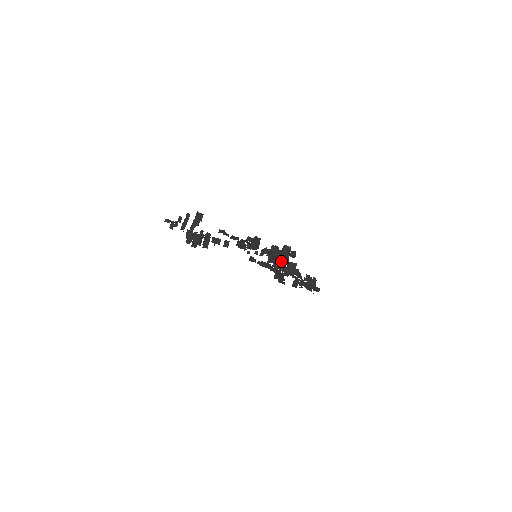
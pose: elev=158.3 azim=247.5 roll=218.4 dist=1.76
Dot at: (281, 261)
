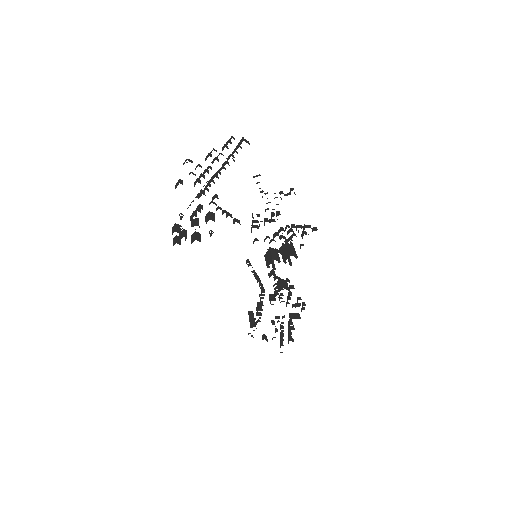
Dot at: (291, 253)
